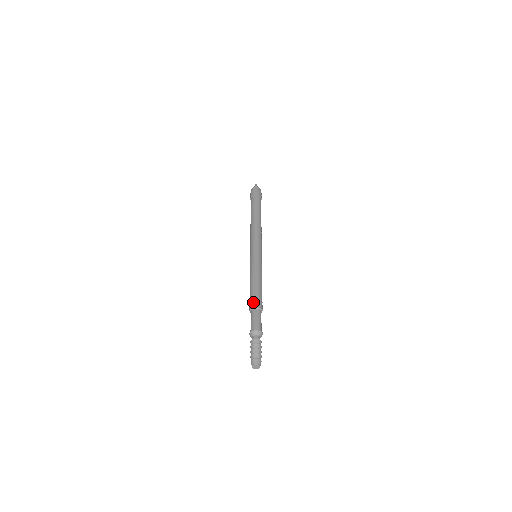
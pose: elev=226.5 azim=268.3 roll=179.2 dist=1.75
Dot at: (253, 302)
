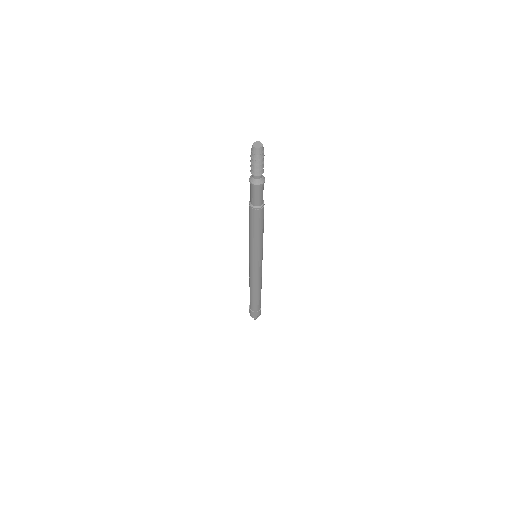
Dot at: occluded
